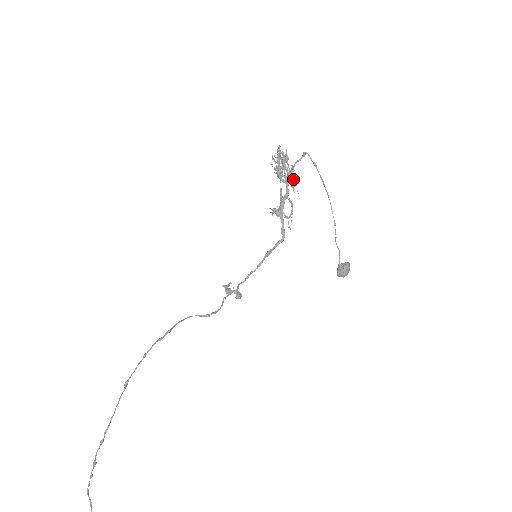
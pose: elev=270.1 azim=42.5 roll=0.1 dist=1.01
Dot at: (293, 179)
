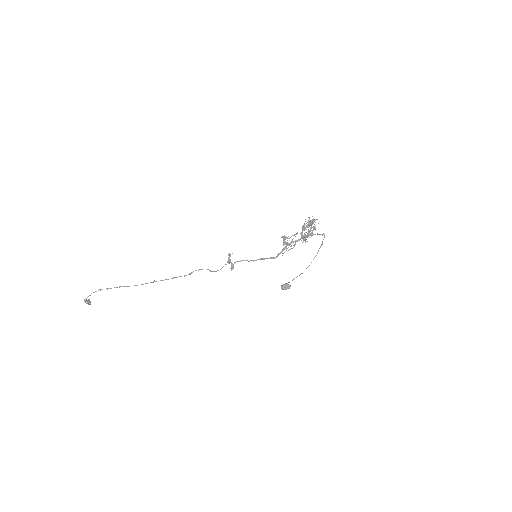
Dot at: occluded
